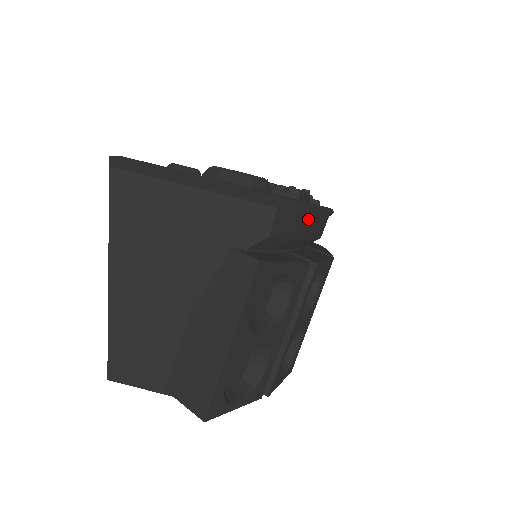
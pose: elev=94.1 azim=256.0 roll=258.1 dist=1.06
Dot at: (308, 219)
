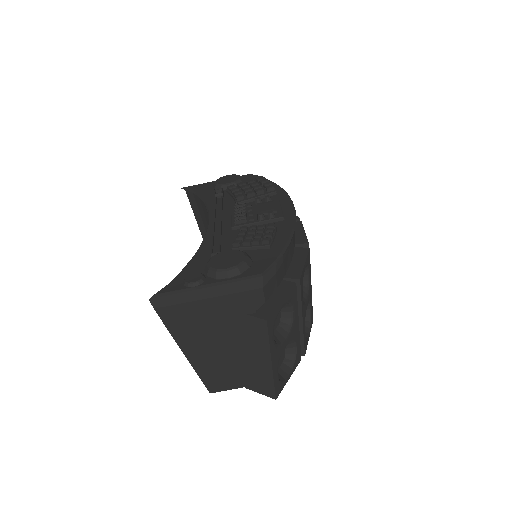
Dot at: (282, 265)
